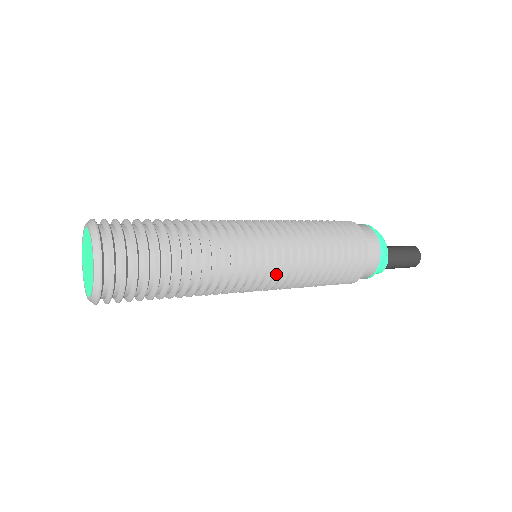
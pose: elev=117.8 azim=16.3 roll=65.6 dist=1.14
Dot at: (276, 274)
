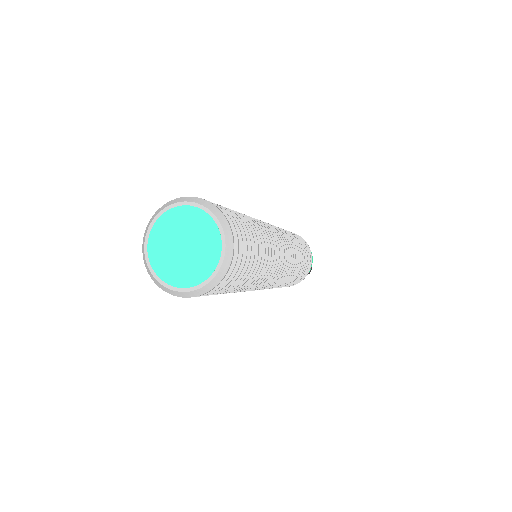
Dot at: occluded
